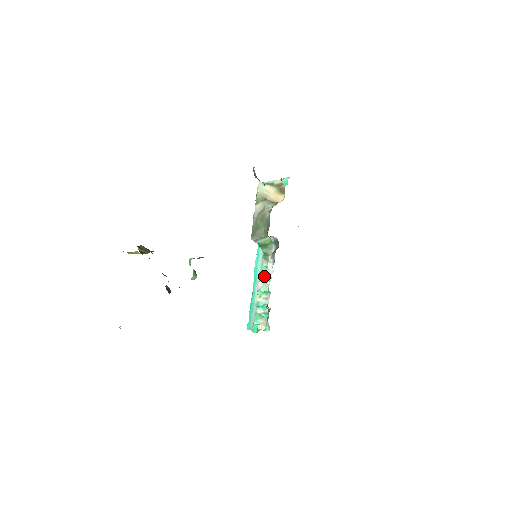
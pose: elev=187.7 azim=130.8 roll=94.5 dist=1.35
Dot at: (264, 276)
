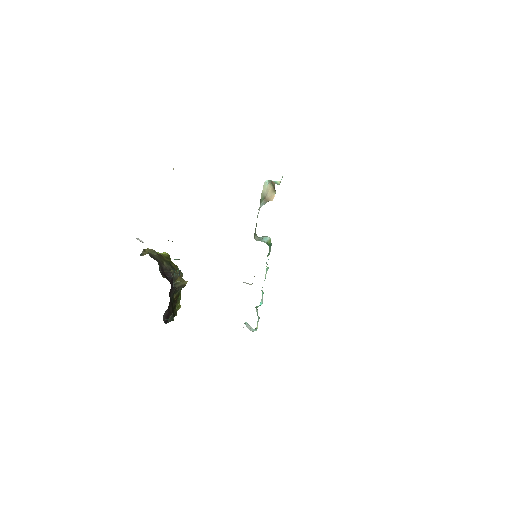
Dot at: (254, 276)
